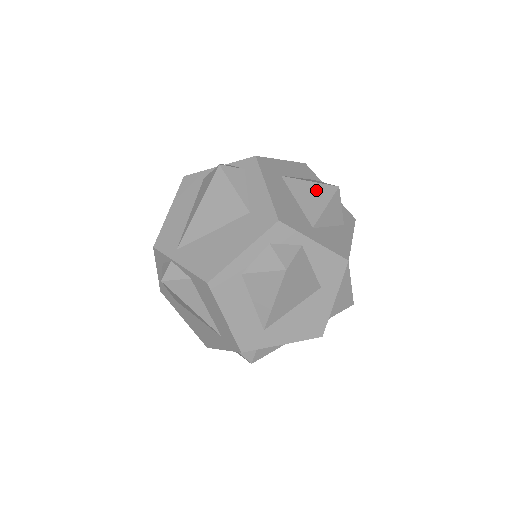
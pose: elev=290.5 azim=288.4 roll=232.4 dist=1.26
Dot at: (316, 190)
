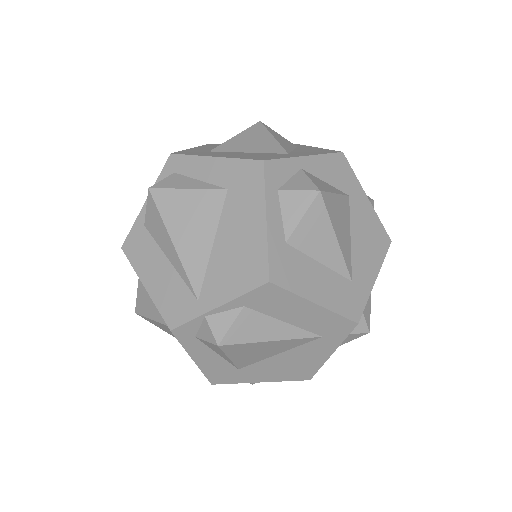
Dot at: (249, 136)
